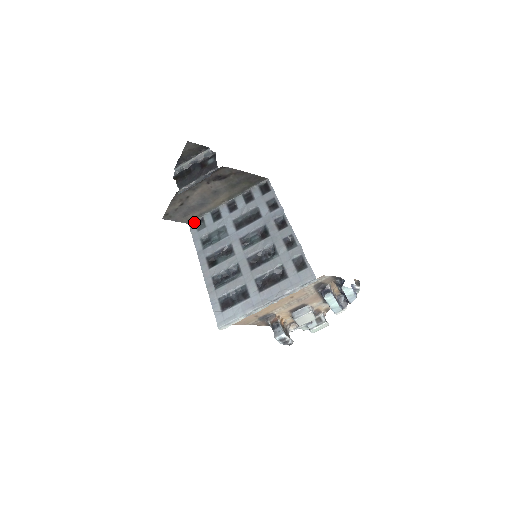
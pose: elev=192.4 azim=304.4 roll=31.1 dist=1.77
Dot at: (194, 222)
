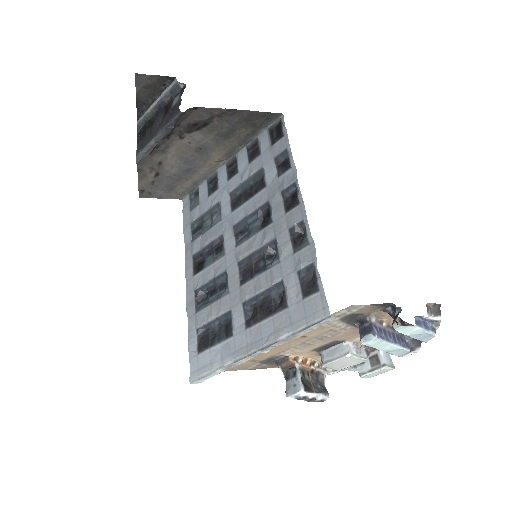
Dot at: (188, 196)
